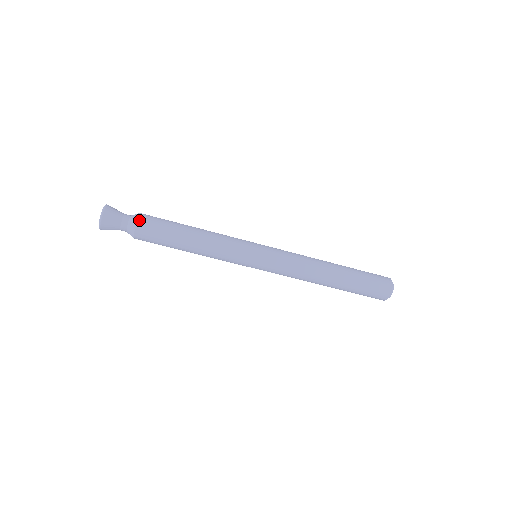
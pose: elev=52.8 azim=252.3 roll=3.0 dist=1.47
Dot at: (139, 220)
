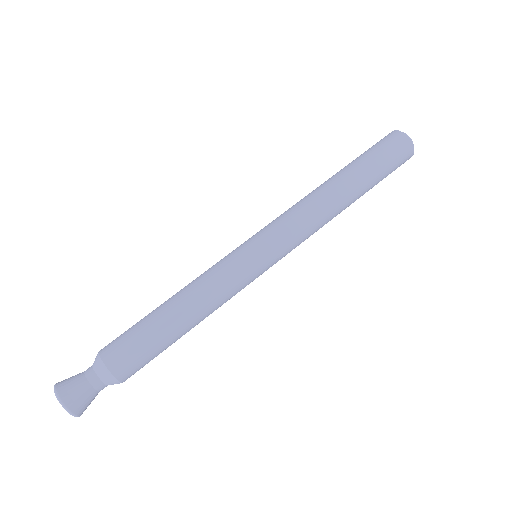
Dot at: (104, 359)
